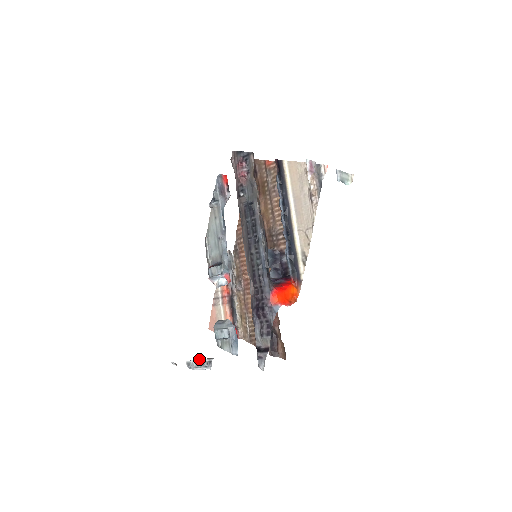
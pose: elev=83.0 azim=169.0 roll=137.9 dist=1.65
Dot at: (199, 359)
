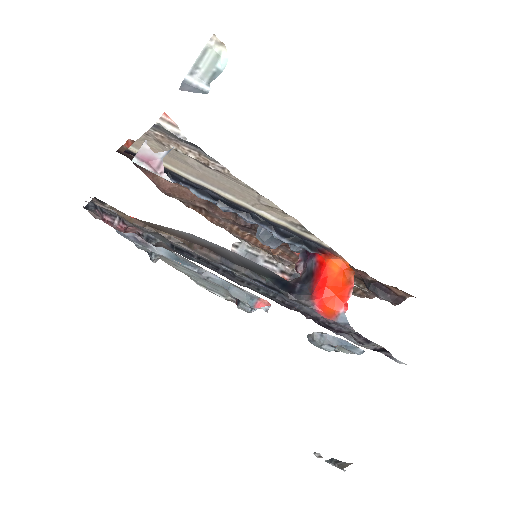
Dot at: (332, 465)
